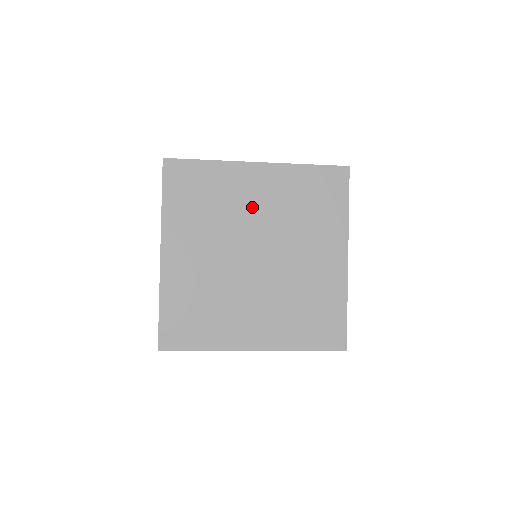
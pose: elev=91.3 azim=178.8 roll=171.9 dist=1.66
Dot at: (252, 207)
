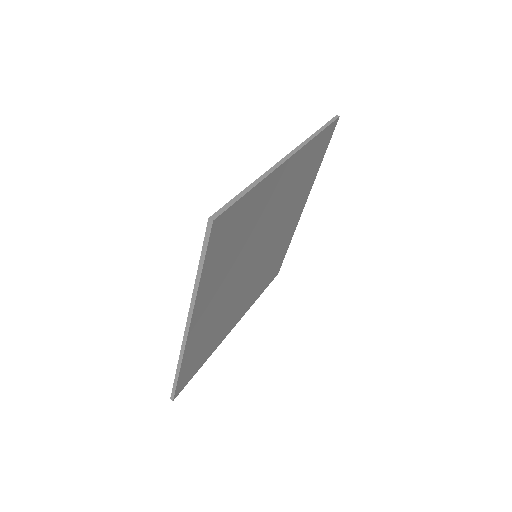
Dot at: (270, 213)
